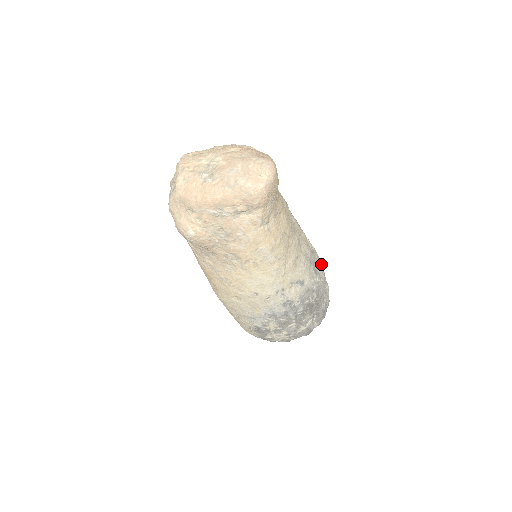
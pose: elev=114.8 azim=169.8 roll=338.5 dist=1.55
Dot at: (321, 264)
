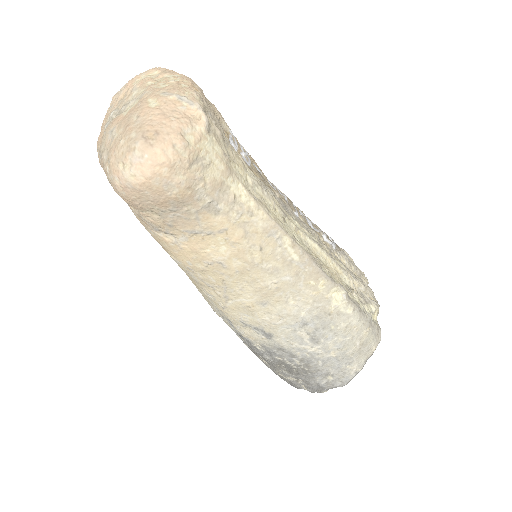
Dot at: (360, 337)
